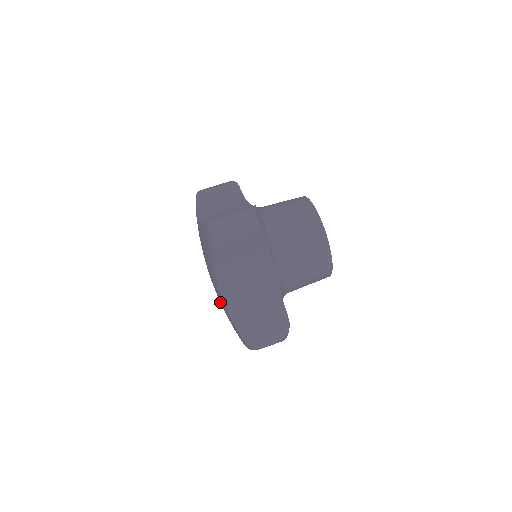
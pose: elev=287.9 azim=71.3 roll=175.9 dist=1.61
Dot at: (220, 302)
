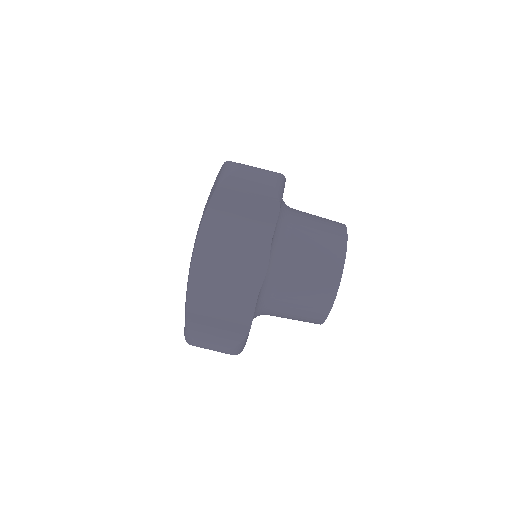
Dot at: occluded
